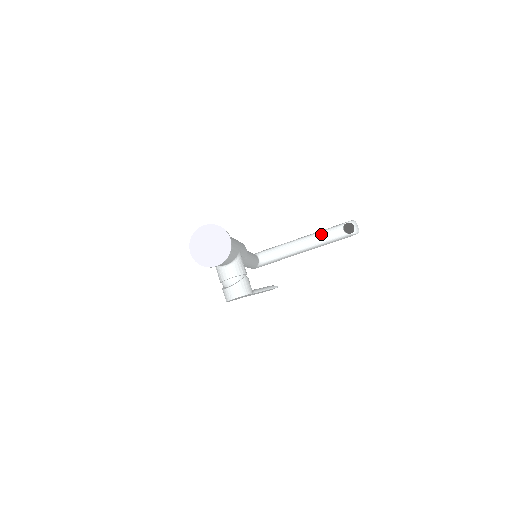
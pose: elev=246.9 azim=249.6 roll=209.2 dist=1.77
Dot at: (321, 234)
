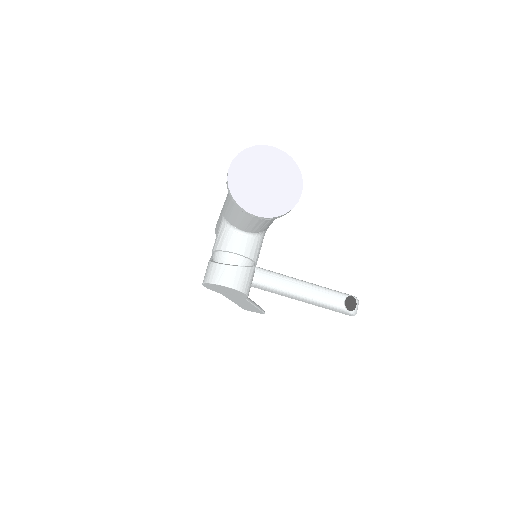
Dot at: (318, 289)
